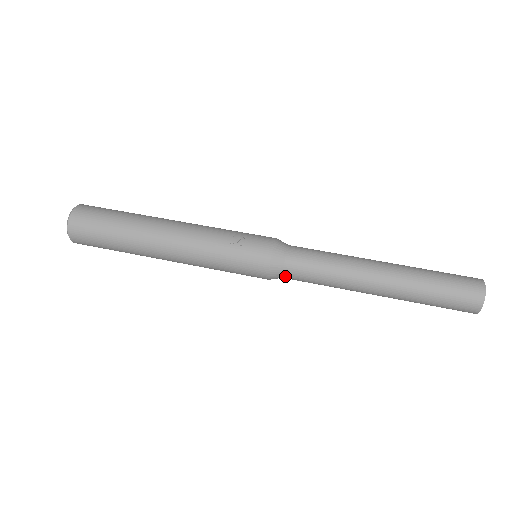
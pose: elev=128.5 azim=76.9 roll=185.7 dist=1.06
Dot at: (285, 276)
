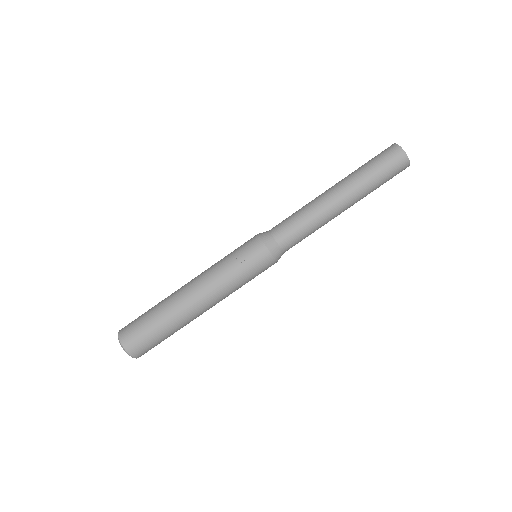
Dot at: (285, 251)
